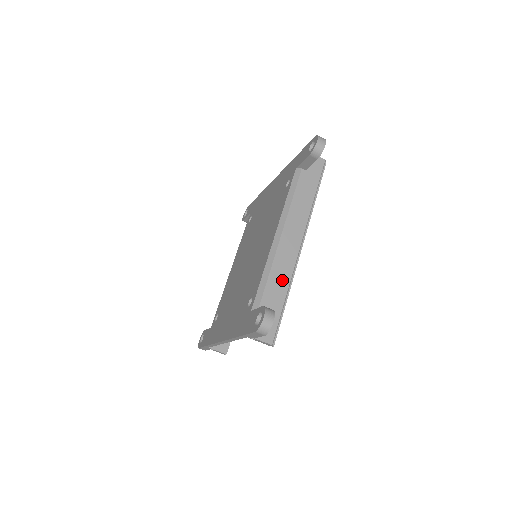
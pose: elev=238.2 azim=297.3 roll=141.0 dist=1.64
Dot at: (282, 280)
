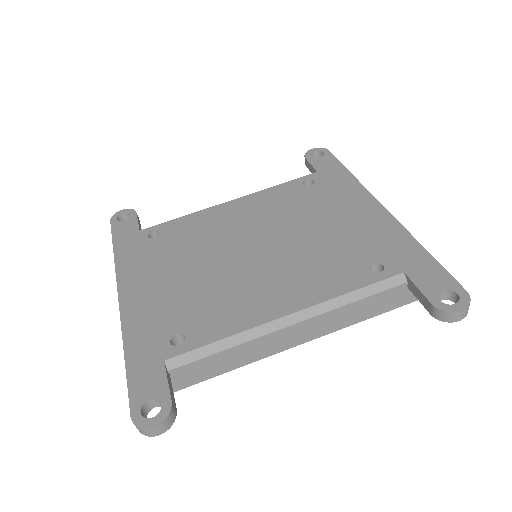
Dot at: (232, 362)
